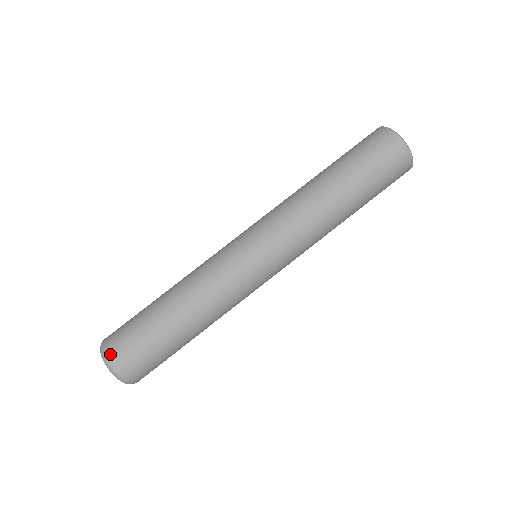
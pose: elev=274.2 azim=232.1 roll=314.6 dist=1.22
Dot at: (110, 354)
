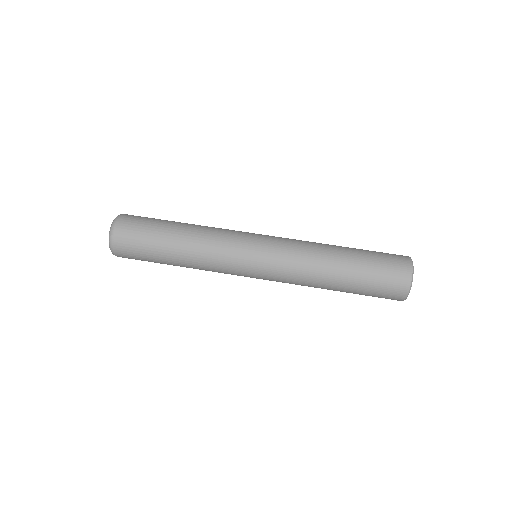
Dot at: (119, 222)
